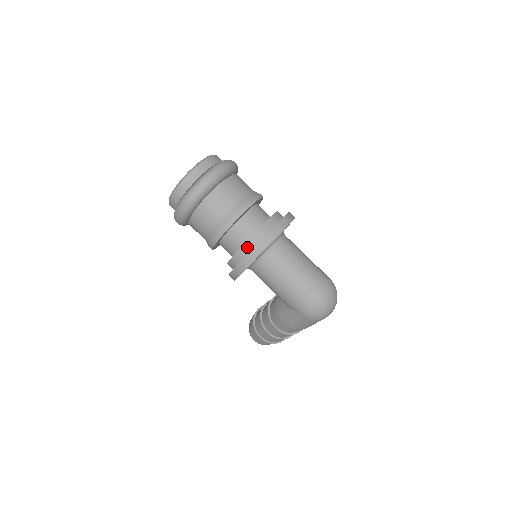
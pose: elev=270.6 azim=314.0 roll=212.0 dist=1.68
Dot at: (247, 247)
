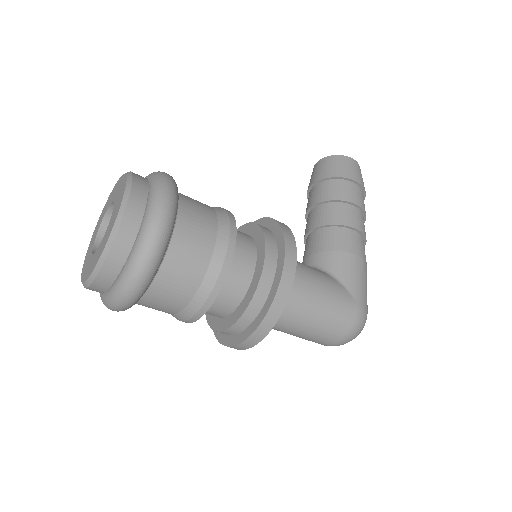
Dot at: occluded
